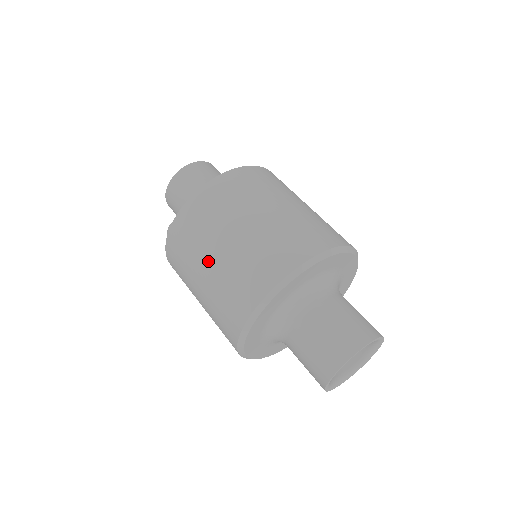
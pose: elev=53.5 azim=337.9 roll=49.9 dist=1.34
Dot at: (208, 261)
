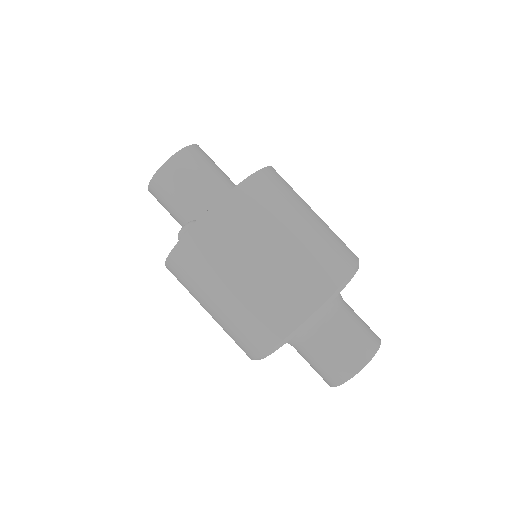
Dot at: (240, 276)
